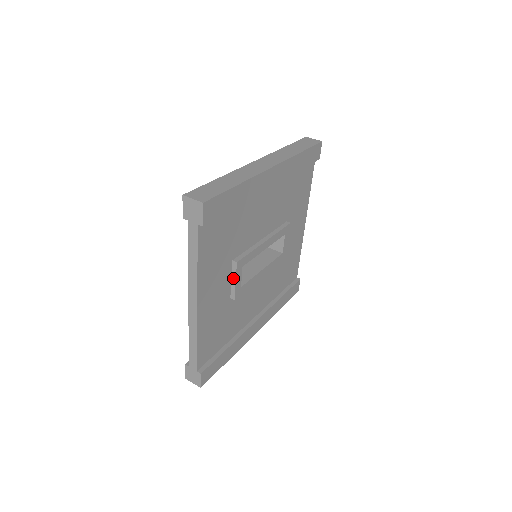
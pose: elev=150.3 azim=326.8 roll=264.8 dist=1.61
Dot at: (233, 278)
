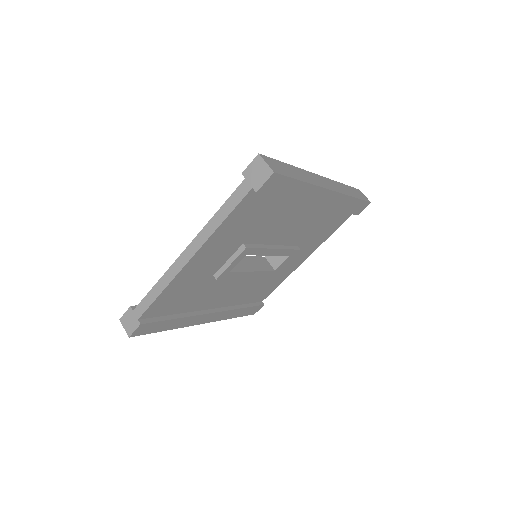
Dot at: (231, 259)
